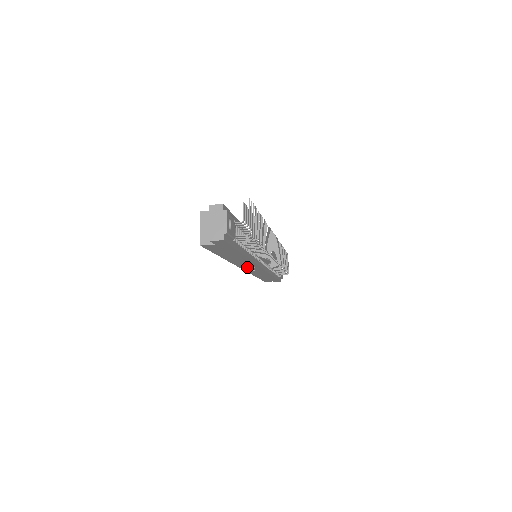
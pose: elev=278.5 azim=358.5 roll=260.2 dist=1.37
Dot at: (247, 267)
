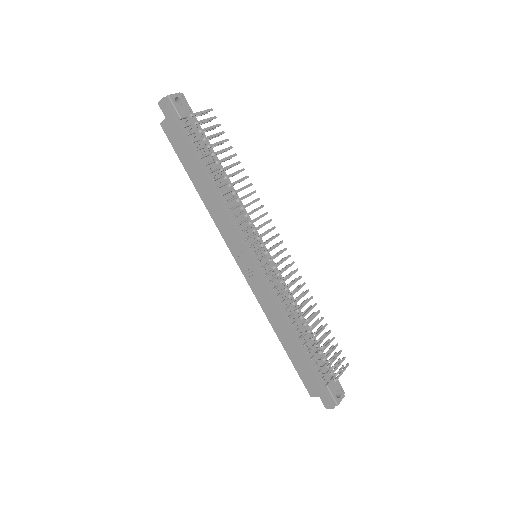
Dot at: (237, 253)
